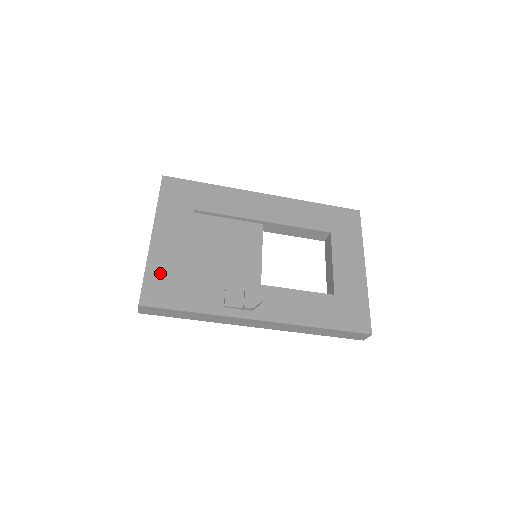
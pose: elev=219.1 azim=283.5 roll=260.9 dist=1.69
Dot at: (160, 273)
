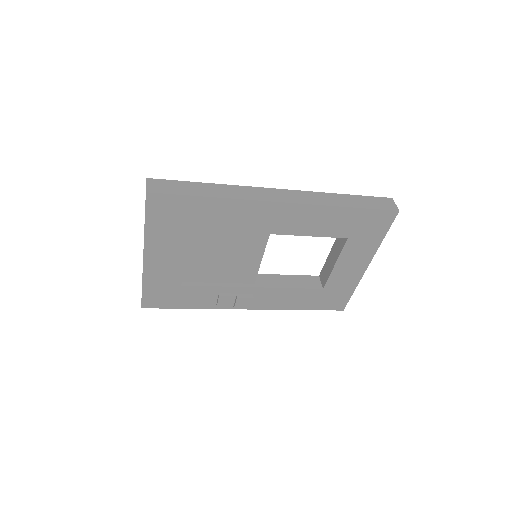
Dot at: (157, 287)
